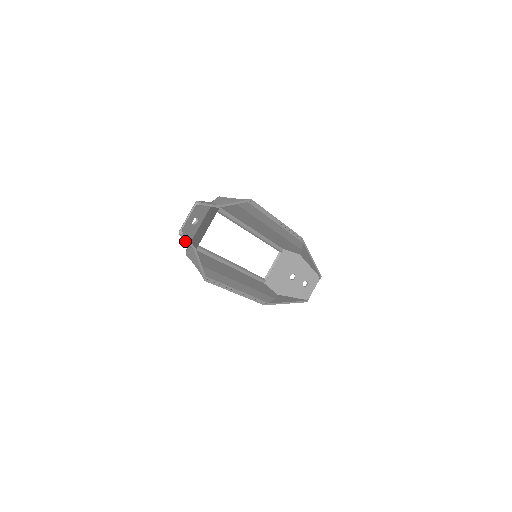
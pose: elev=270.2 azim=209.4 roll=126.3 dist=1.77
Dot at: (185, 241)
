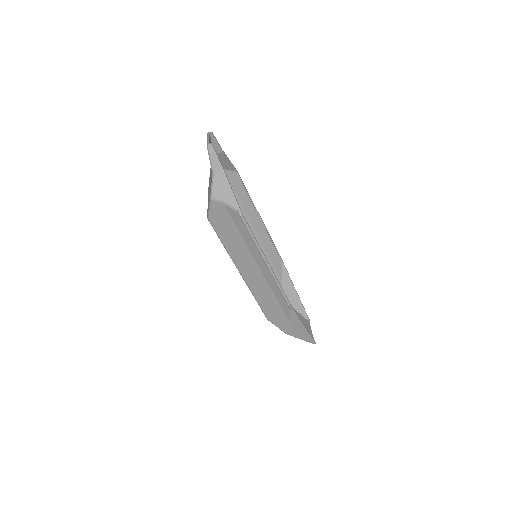
Dot at: (213, 160)
